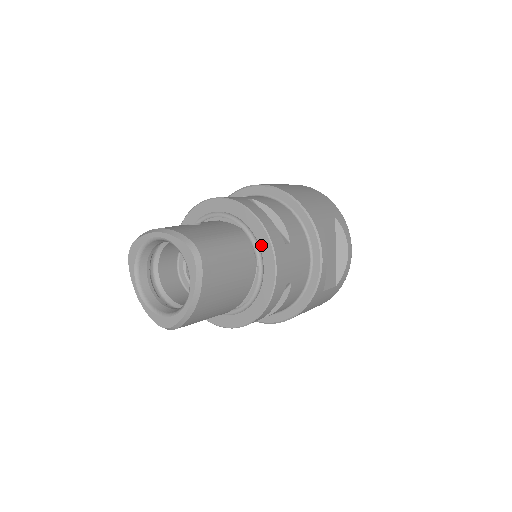
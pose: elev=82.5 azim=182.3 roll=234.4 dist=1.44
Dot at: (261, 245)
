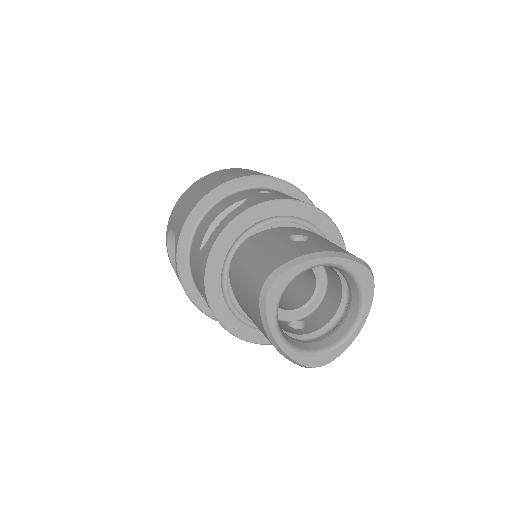
Dot at: occluded
